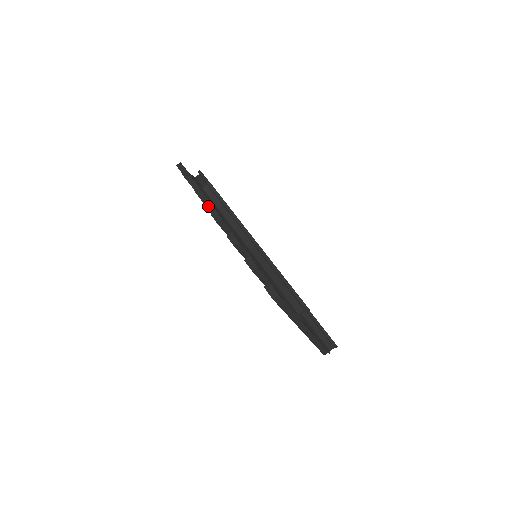
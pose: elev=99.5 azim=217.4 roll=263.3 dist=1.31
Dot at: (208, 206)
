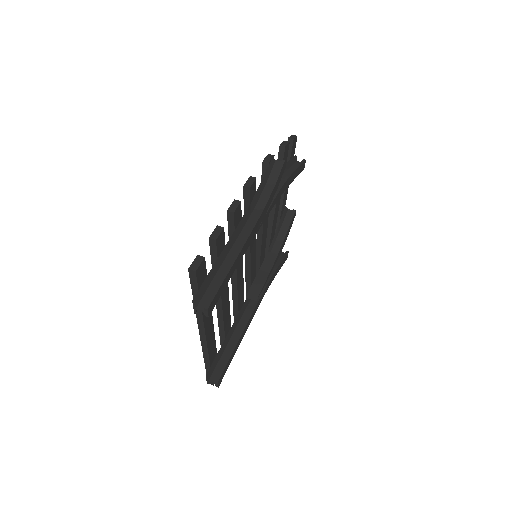
Dot at: (263, 176)
